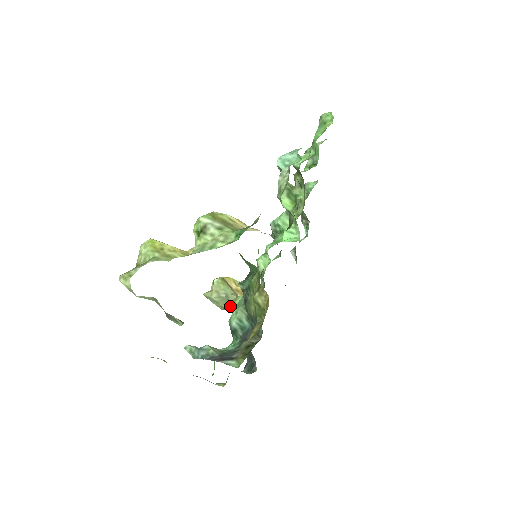
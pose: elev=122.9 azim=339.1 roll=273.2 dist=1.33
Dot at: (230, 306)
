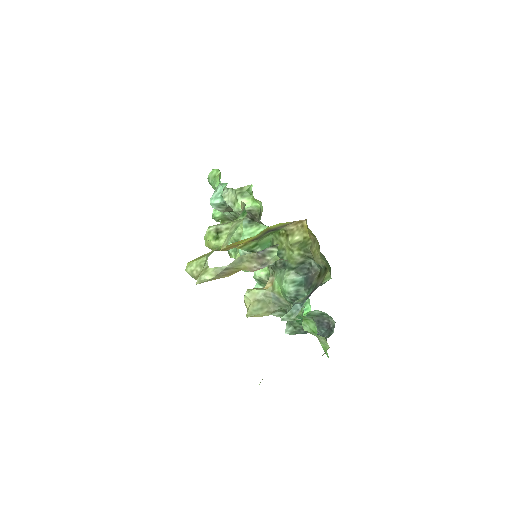
Dot at: (272, 304)
